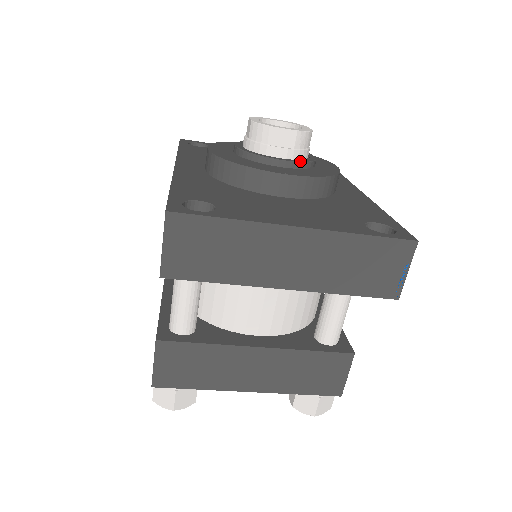
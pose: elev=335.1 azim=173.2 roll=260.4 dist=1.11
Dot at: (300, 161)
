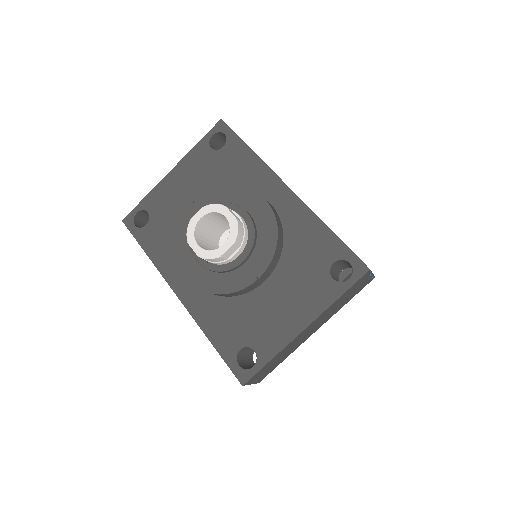
Dot at: (251, 247)
